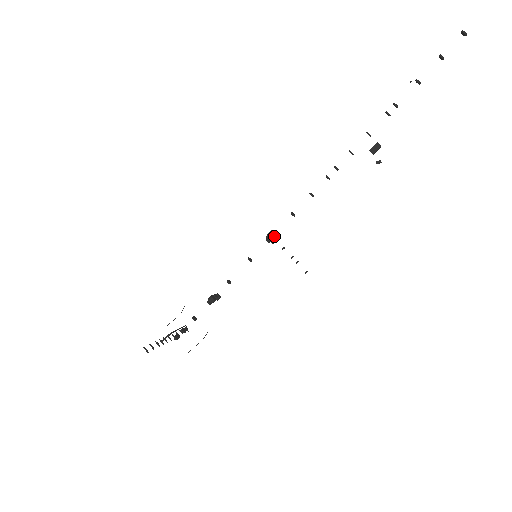
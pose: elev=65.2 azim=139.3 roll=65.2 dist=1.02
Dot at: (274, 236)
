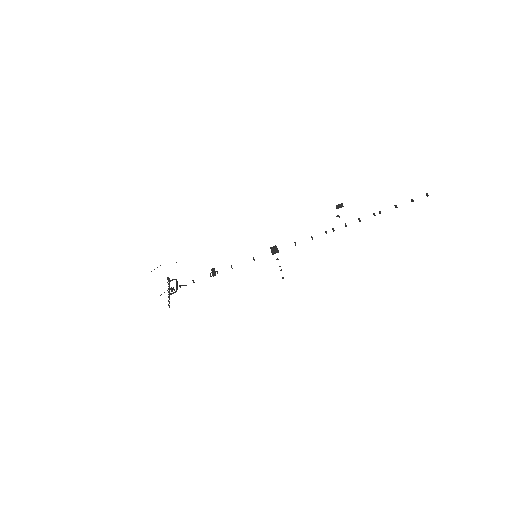
Dot at: (277, 251)
